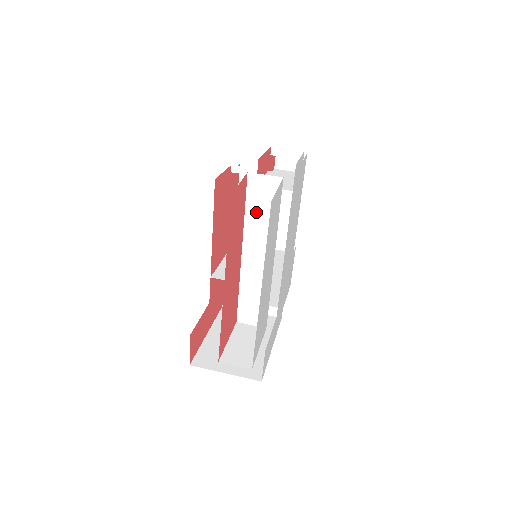
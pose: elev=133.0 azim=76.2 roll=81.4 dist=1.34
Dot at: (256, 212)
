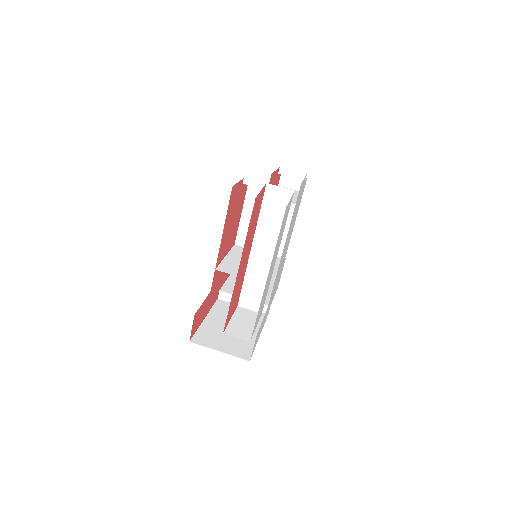
Dot at: (268, 216)
